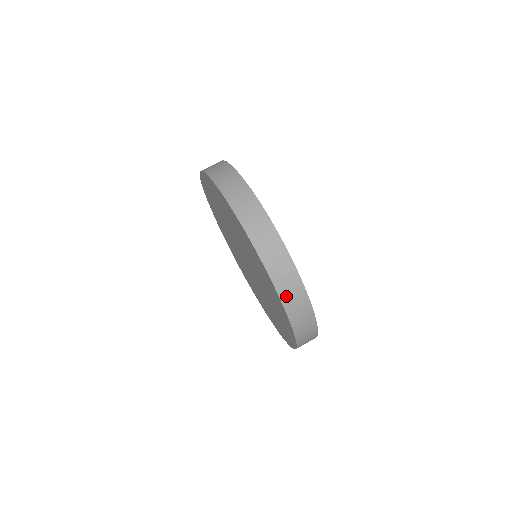
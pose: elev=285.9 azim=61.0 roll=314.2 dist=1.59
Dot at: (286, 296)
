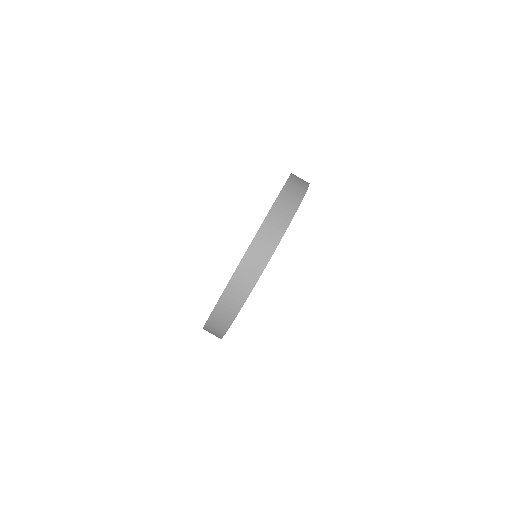
Dot at: (245, 266)
